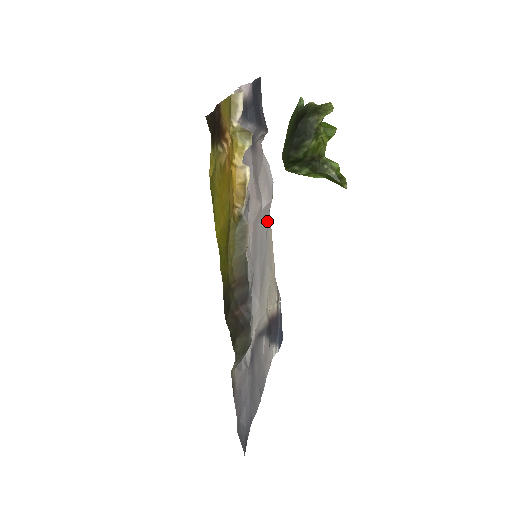
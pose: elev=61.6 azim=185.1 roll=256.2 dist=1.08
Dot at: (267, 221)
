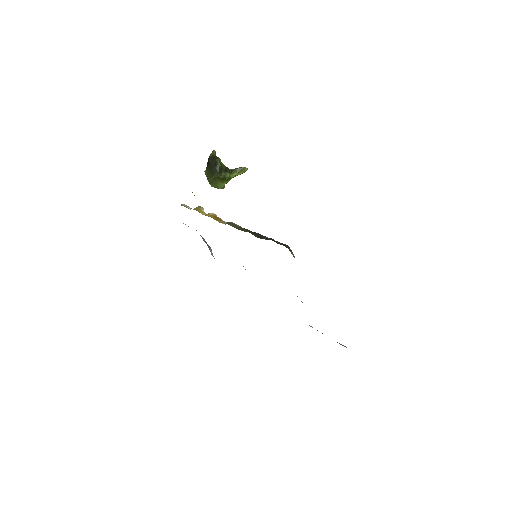
Dot at: occluded
